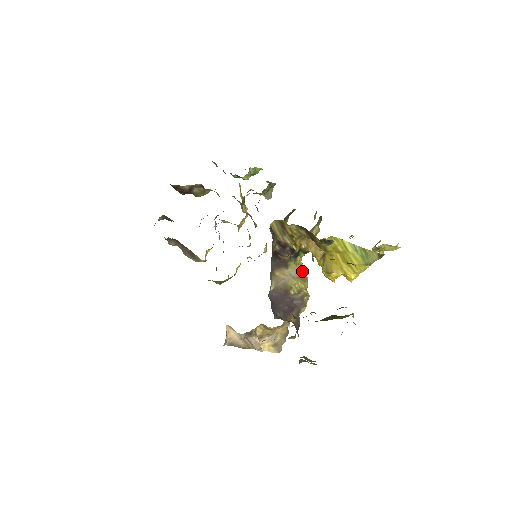
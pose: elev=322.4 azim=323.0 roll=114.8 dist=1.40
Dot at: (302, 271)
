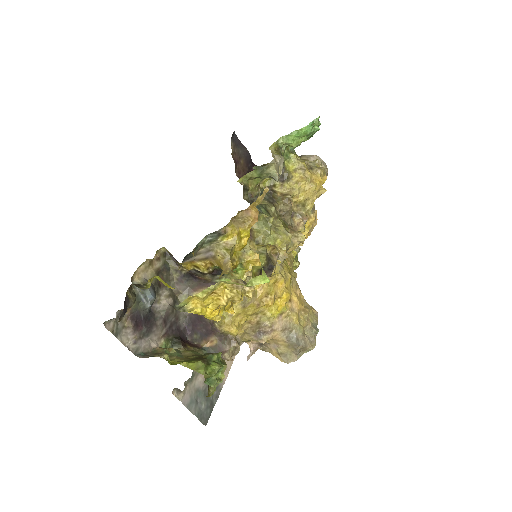
Dot at: occluded
